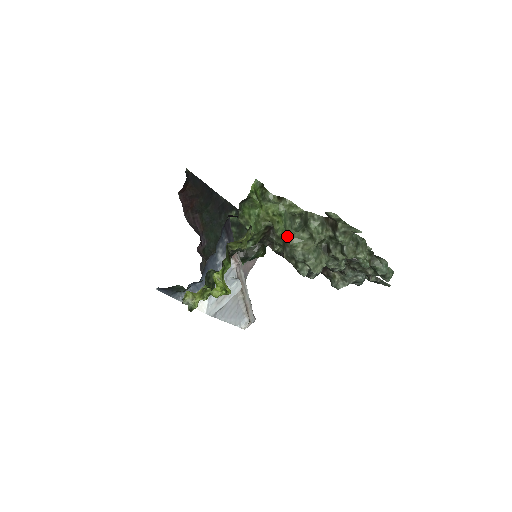
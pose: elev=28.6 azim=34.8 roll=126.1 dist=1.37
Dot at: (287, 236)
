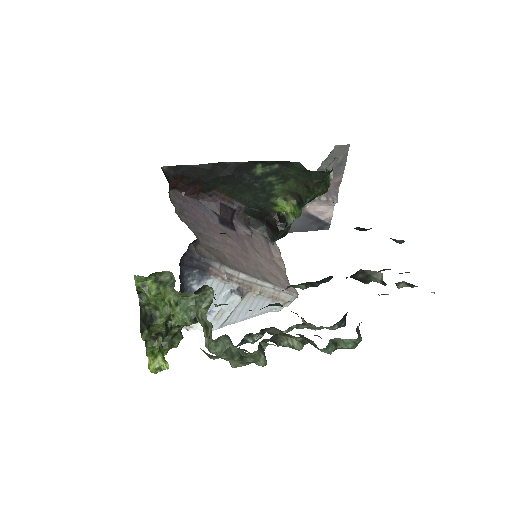
Dot at: (196, 319)
